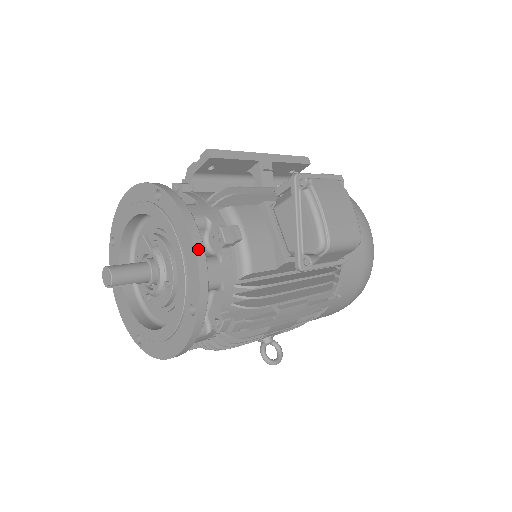
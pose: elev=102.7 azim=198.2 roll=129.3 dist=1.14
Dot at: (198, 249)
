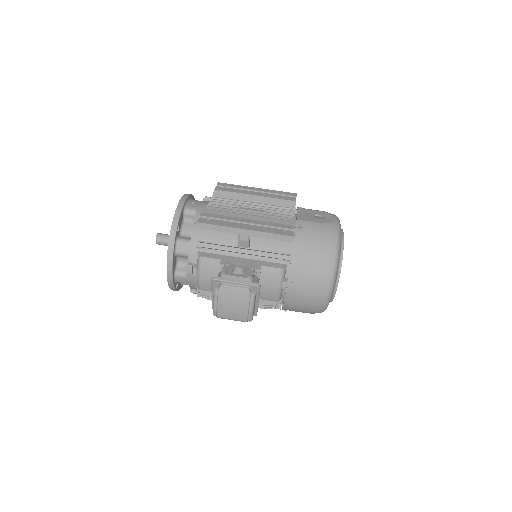
Dot at: (168, 272)
